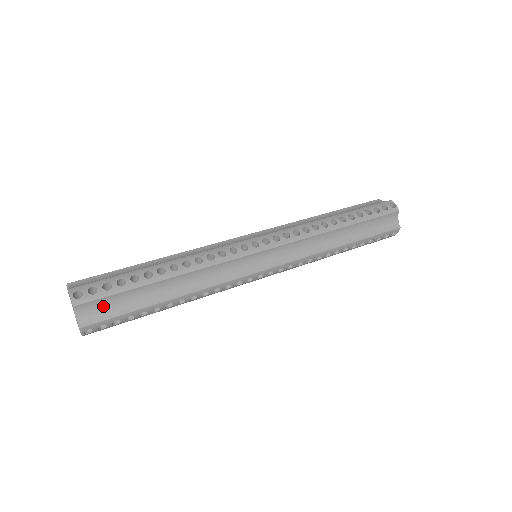
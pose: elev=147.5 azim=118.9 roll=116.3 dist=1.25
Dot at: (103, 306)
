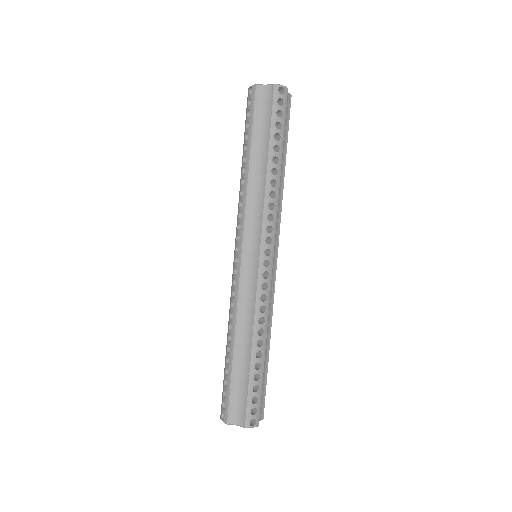
Dot at: occluded
